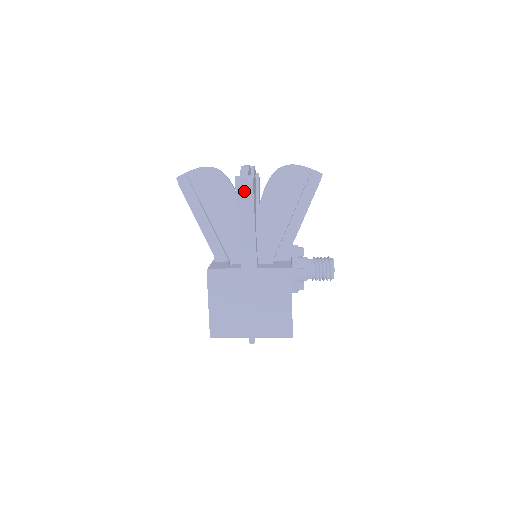
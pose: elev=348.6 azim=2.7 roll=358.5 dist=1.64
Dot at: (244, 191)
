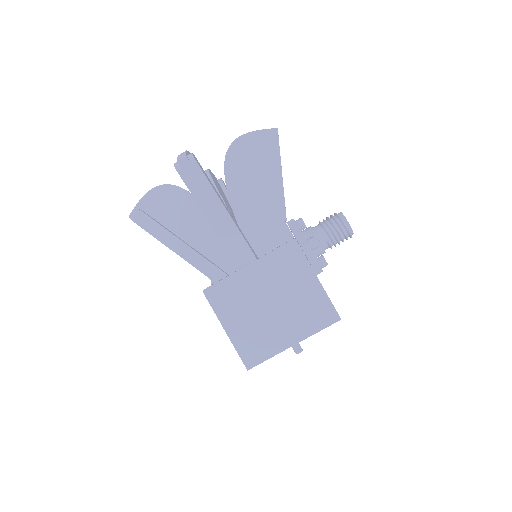
Dot at: (191, 174)
